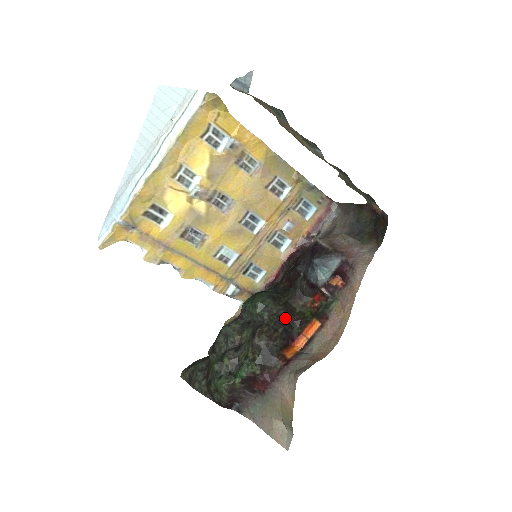
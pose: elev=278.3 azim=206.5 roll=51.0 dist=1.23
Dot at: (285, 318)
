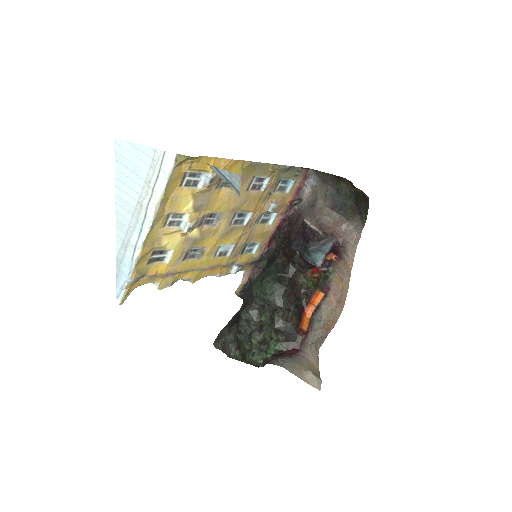
Dot at: (293, 295)
